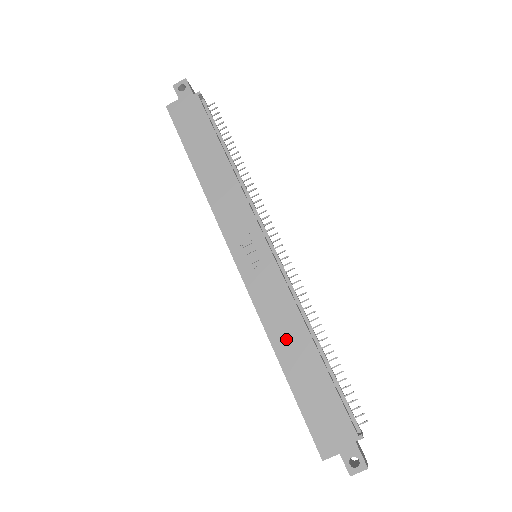
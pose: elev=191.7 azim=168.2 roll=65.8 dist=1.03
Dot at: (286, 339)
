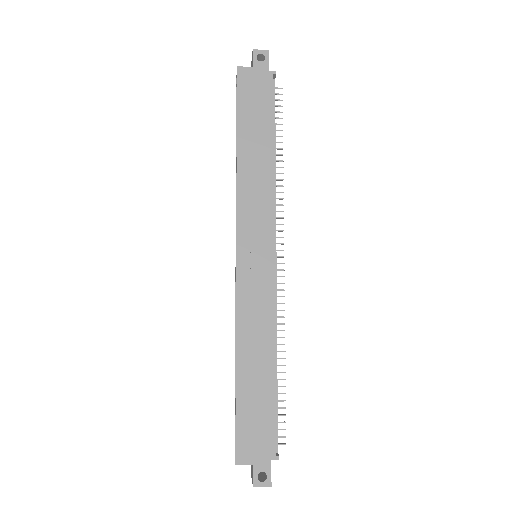
Dot at: (252, 346)
